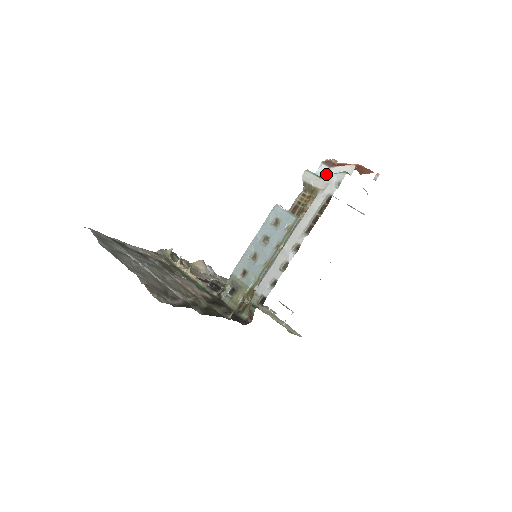
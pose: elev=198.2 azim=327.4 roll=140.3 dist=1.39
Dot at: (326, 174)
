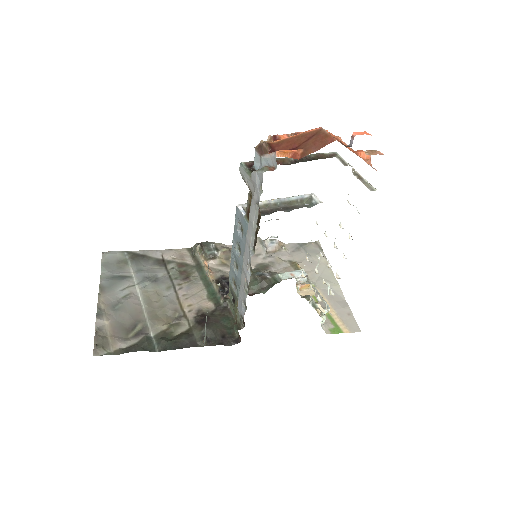
Dot at: (260, 166)
